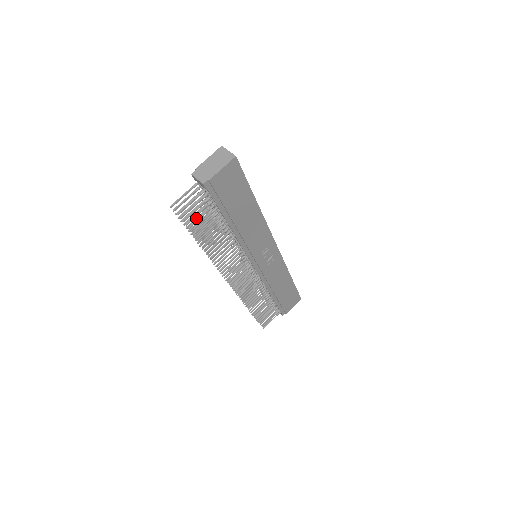
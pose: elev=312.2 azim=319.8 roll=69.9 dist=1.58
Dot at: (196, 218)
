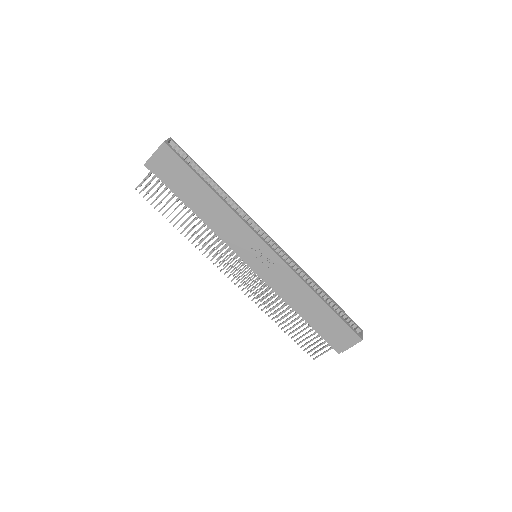
Dot at: occluded
